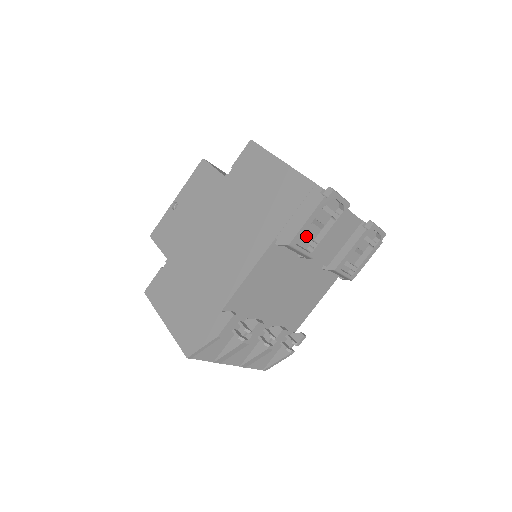
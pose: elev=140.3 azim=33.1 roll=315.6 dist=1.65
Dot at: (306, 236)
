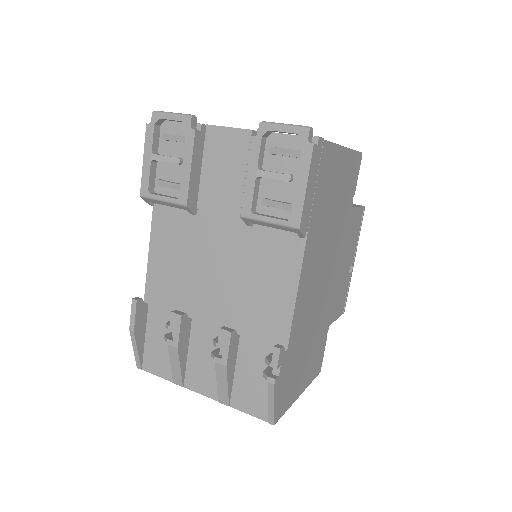
Dot at: (172, 182)
